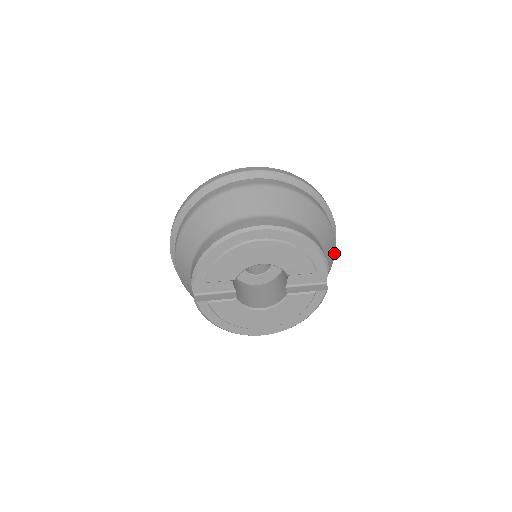
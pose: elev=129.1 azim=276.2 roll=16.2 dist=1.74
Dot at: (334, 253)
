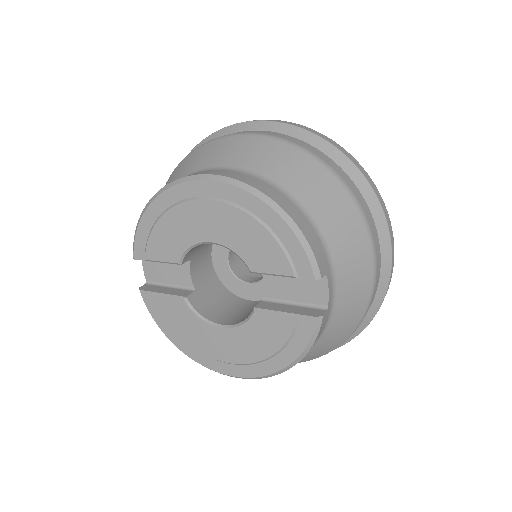
Dot at: (371, 271)
